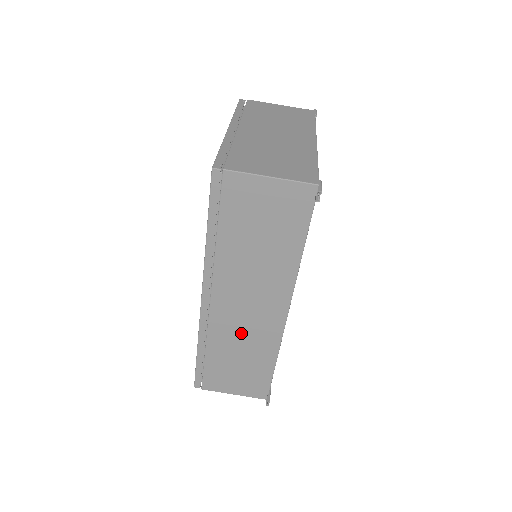
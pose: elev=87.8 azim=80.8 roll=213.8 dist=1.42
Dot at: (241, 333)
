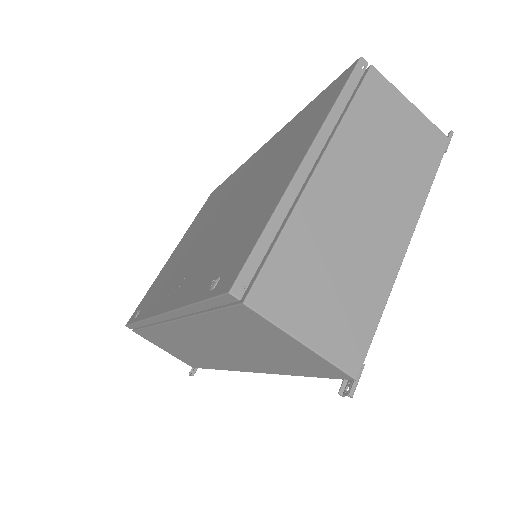
Dot at: (190, 346)
